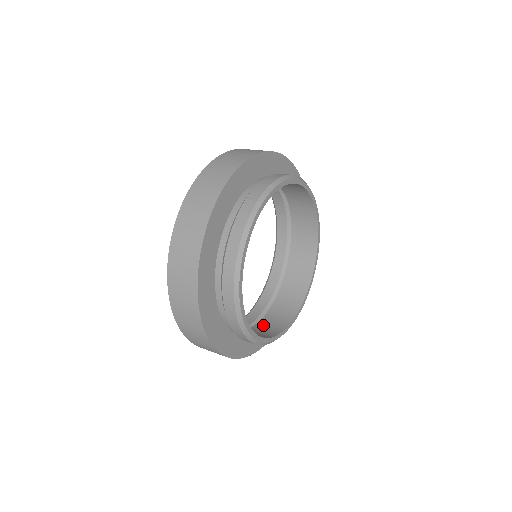
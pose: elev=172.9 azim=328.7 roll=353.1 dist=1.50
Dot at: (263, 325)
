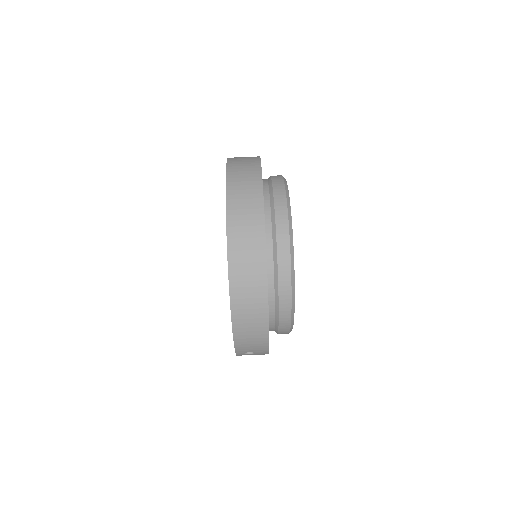
Dot at: occluded
